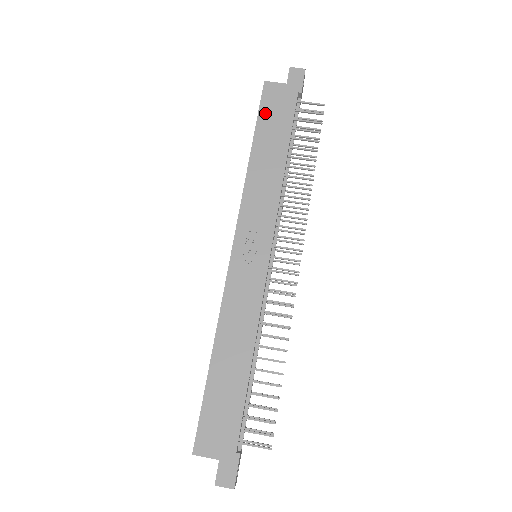
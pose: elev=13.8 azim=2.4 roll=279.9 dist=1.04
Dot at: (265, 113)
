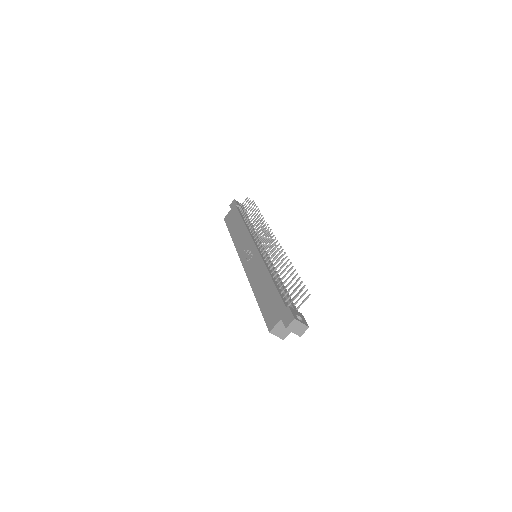
Dot at: (229, 223)
